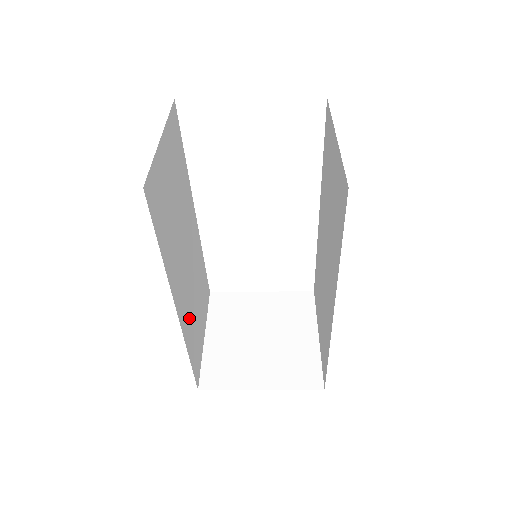
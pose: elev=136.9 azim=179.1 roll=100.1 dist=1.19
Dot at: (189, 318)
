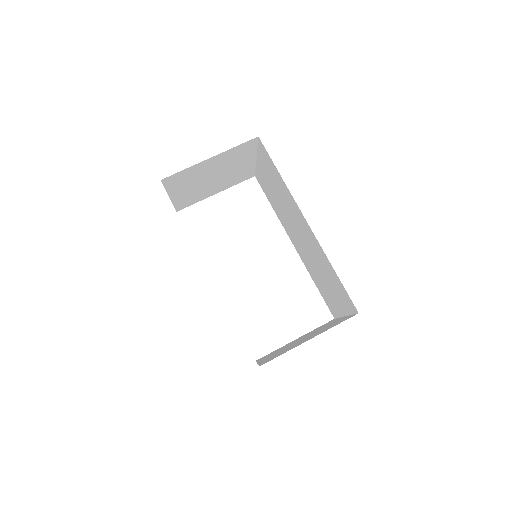
Dot at: occluded
